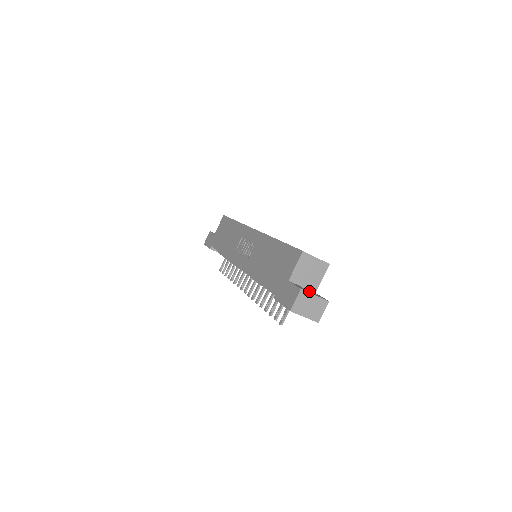
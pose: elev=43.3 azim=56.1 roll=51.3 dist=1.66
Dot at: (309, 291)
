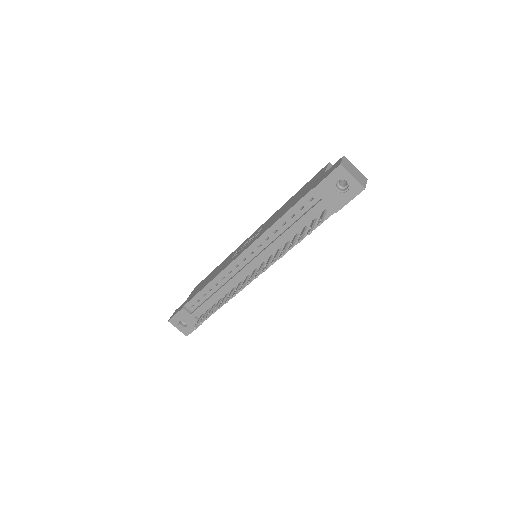
Dot at: (345, 182)
